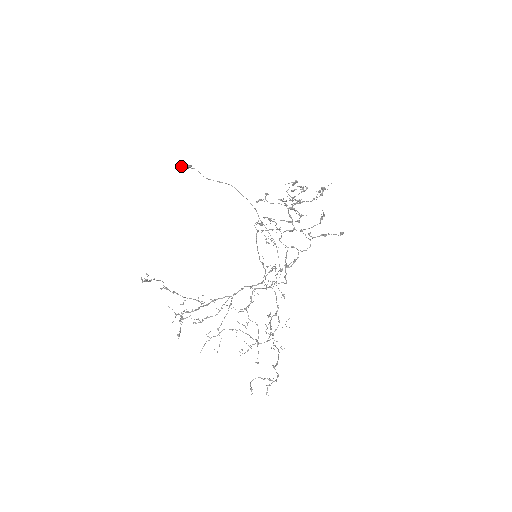
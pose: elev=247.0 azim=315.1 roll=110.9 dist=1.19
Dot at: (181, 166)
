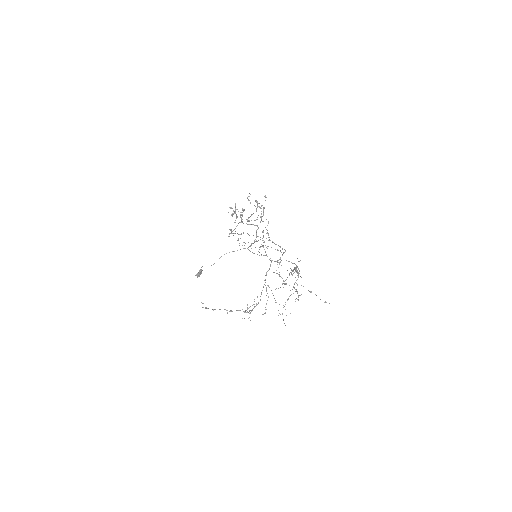
Dot at: (197, 274)
